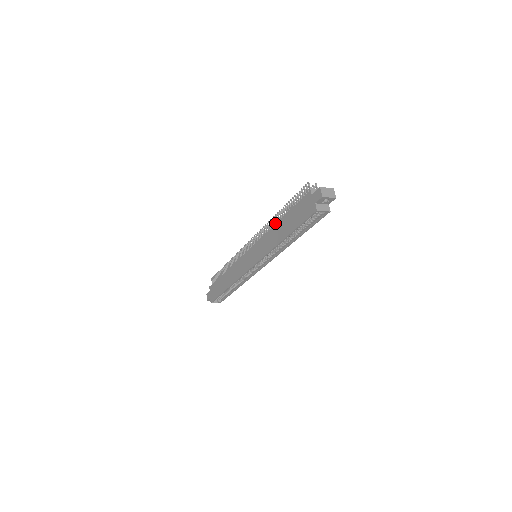
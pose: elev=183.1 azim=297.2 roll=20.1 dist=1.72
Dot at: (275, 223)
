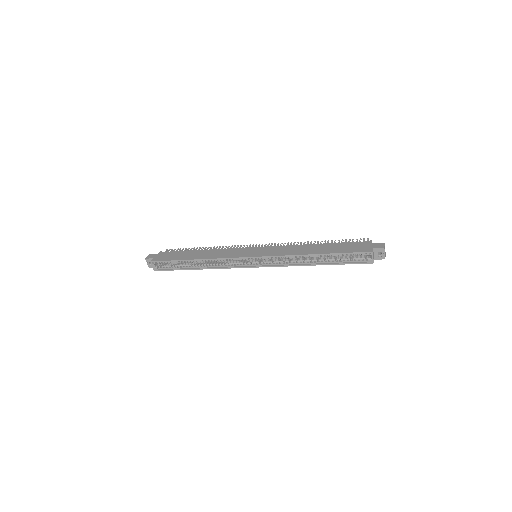
Dot at: occluded
